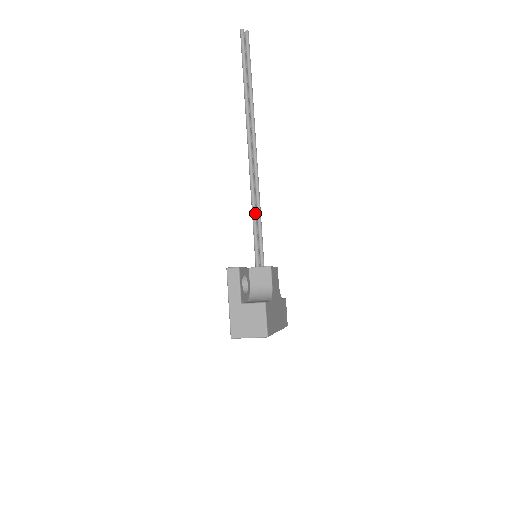
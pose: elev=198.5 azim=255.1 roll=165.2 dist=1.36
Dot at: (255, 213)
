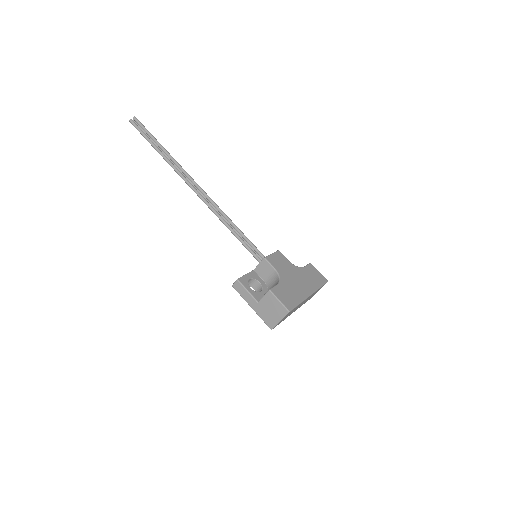
Dot at: (231, 229)
